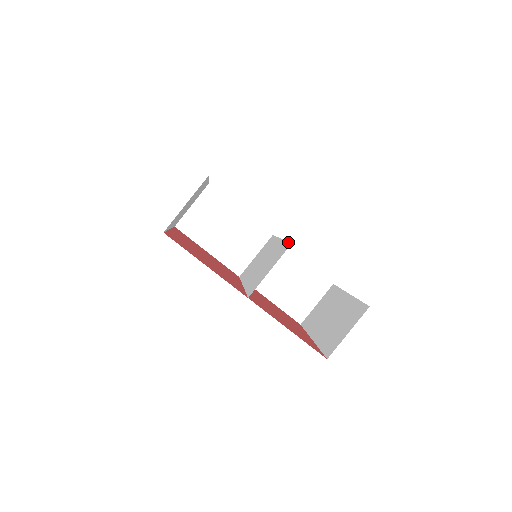
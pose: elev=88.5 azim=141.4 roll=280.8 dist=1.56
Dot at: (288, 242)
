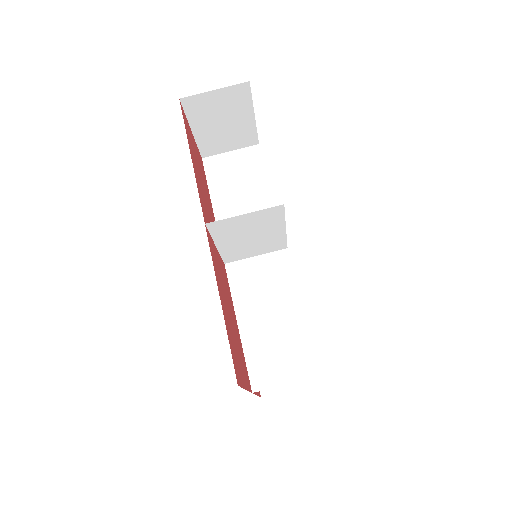
Dot at: (317, 358)
